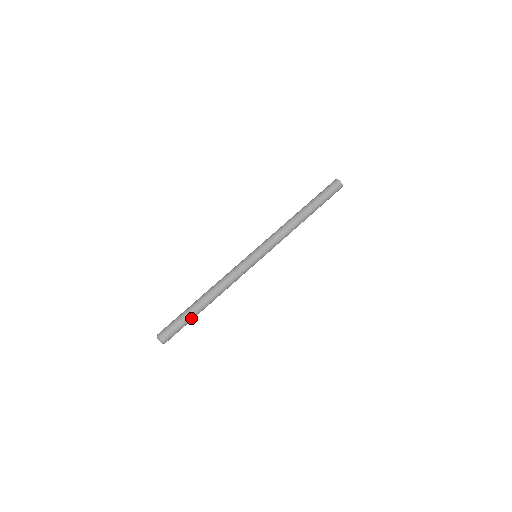
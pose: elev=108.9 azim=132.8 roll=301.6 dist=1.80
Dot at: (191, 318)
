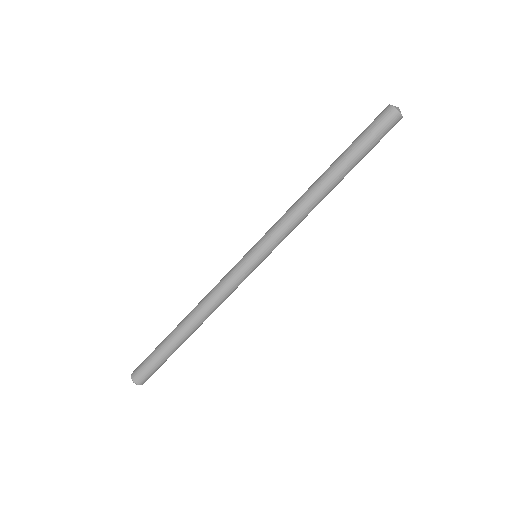
Dot at: (169, 352)
